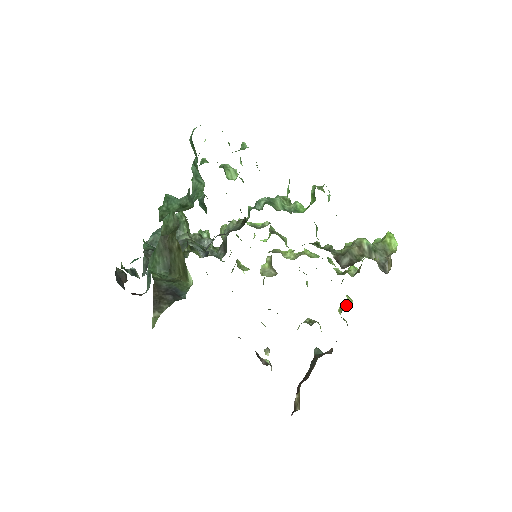
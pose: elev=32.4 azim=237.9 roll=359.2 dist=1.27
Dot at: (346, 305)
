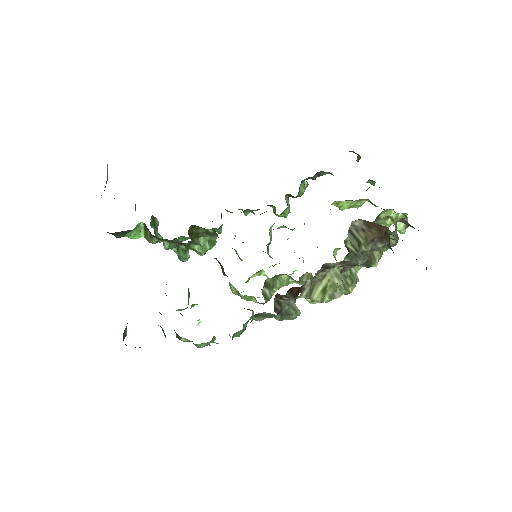
Dot at: occluded
